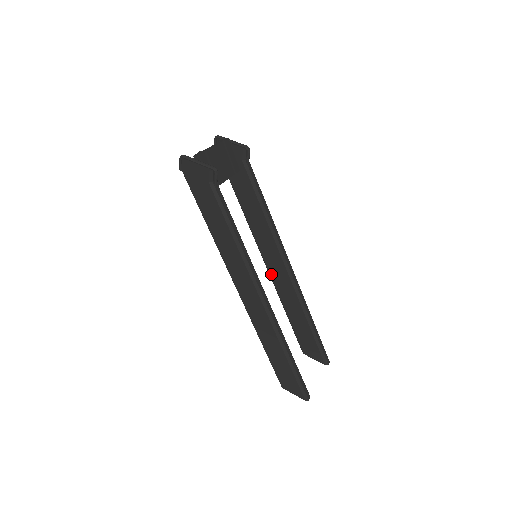
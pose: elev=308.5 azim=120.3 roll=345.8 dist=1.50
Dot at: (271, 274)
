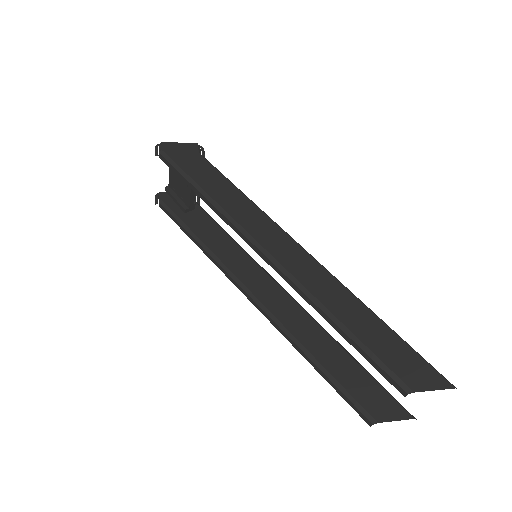
Dot at: (271, 310)
